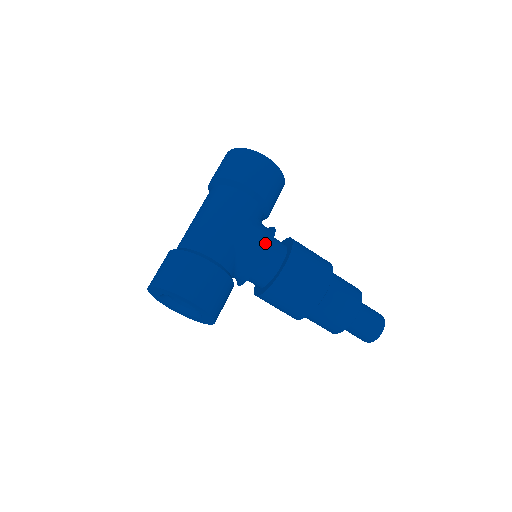
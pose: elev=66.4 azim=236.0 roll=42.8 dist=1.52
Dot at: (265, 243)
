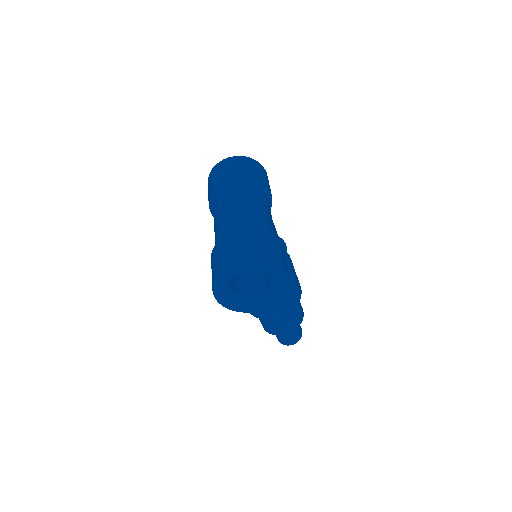
Dot at: (281, 243)
